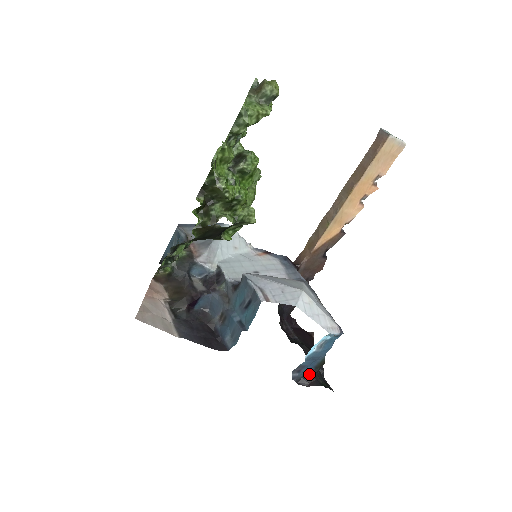
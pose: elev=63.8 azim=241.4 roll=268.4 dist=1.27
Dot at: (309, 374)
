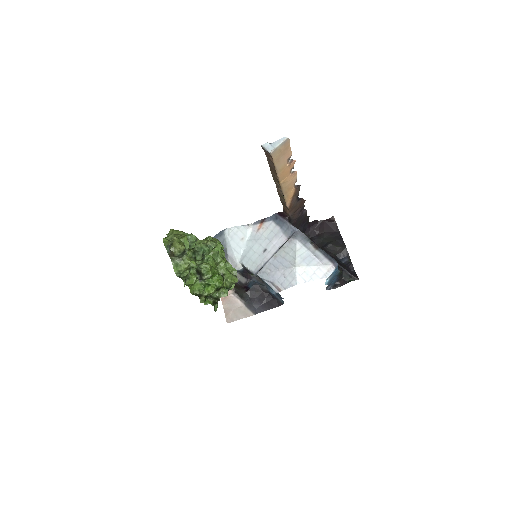
Dot at: (337, 280)
